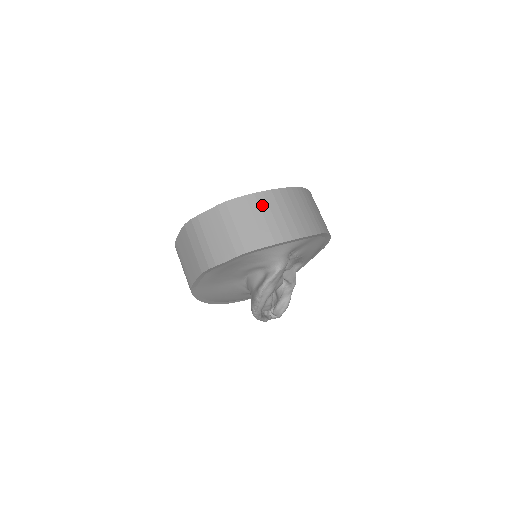
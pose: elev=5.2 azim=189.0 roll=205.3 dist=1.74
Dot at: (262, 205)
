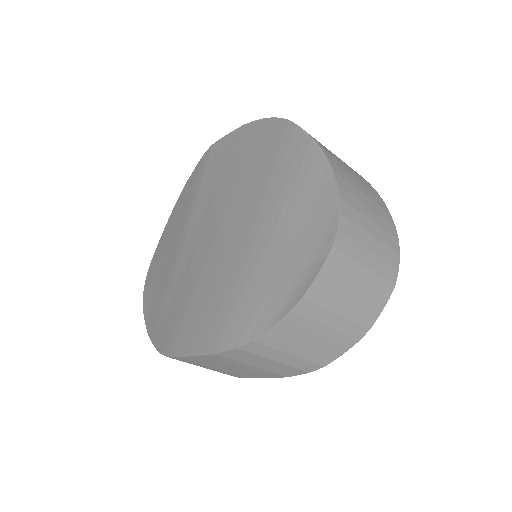
Dot at: (352, 252)
